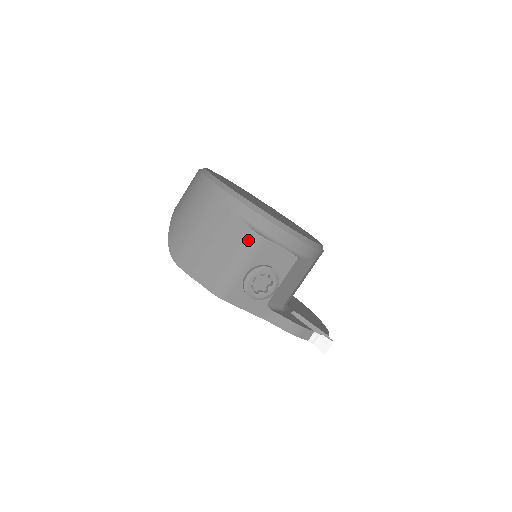
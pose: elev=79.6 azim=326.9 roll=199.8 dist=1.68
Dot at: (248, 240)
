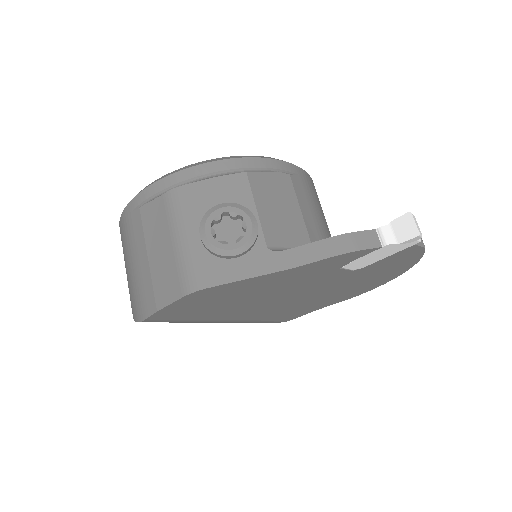
Dot at: (169, 206)
